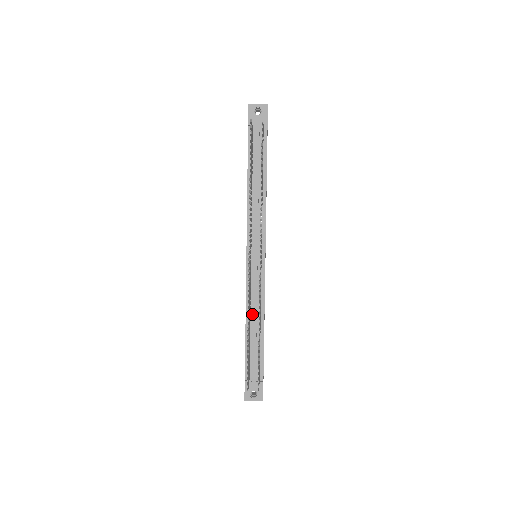
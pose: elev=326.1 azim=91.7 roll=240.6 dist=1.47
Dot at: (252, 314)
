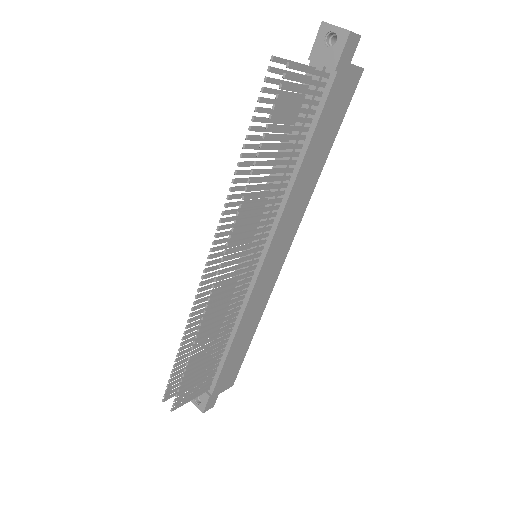
Dot at: occluded
